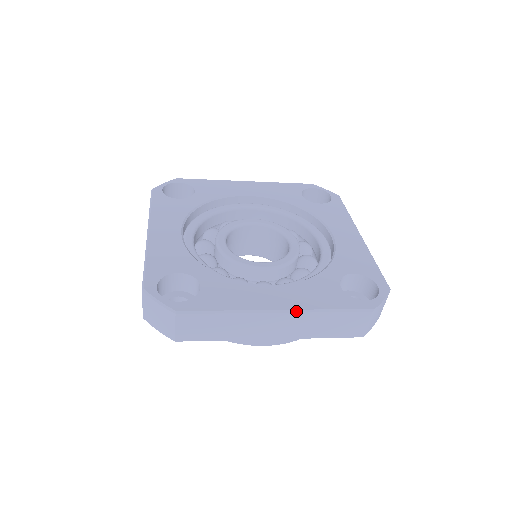
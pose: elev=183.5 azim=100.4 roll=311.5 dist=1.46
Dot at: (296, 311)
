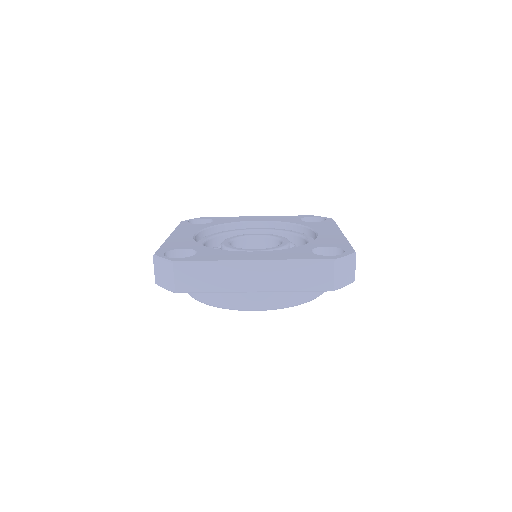
Dot at: (268, 261)
